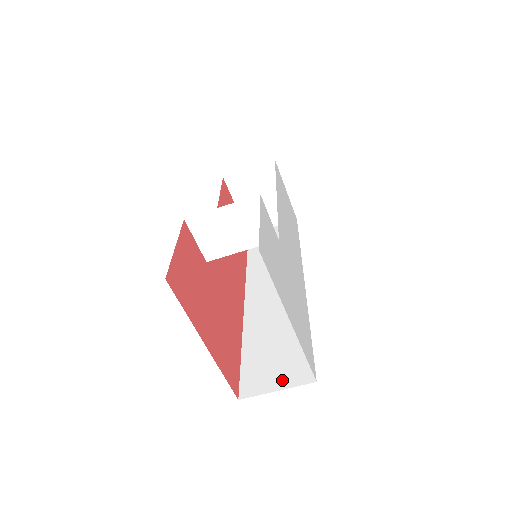
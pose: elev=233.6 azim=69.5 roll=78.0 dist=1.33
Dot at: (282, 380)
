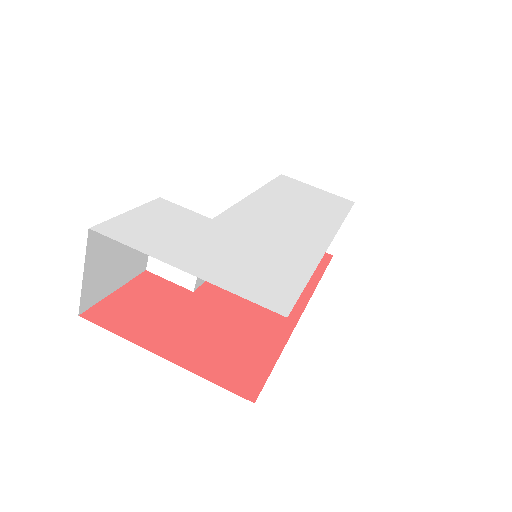
Dot at: occluded
